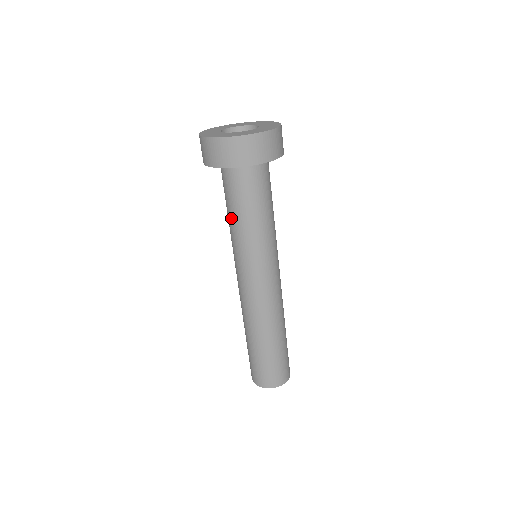
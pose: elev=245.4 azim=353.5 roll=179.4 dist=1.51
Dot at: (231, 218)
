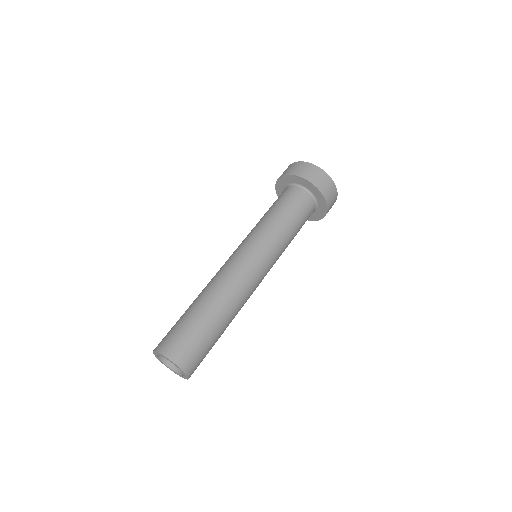
Dot at: occluded
